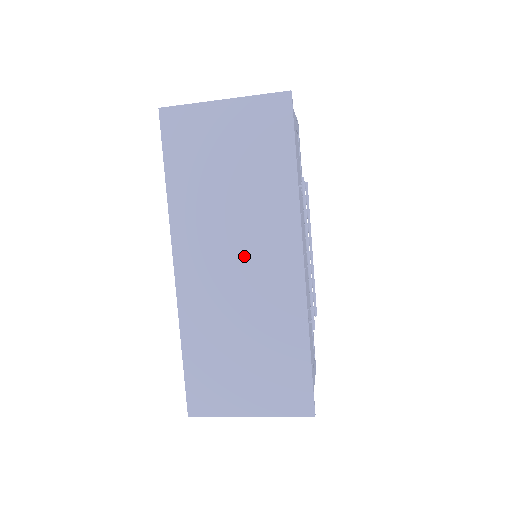
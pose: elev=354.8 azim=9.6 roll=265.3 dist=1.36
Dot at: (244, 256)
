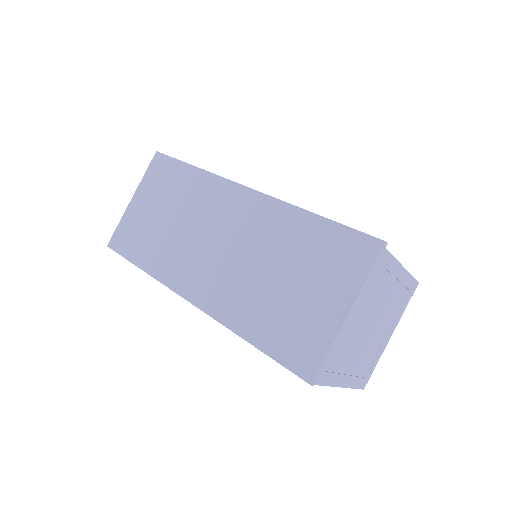
Dot at: (217, 235)
